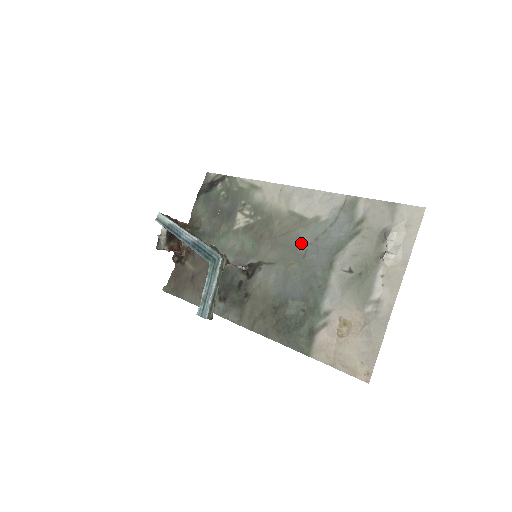
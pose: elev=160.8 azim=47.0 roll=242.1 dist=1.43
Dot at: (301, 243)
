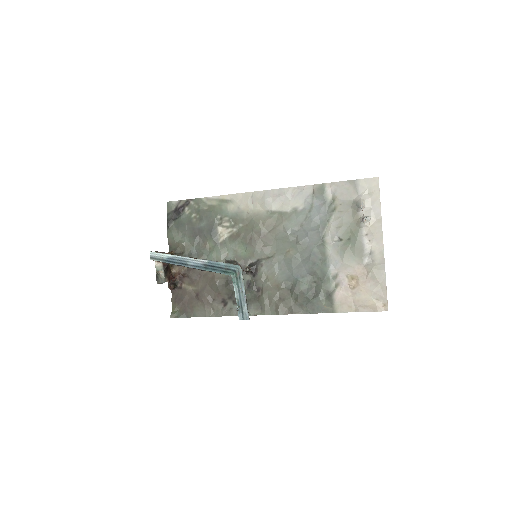
Dot at: (290, 233)
